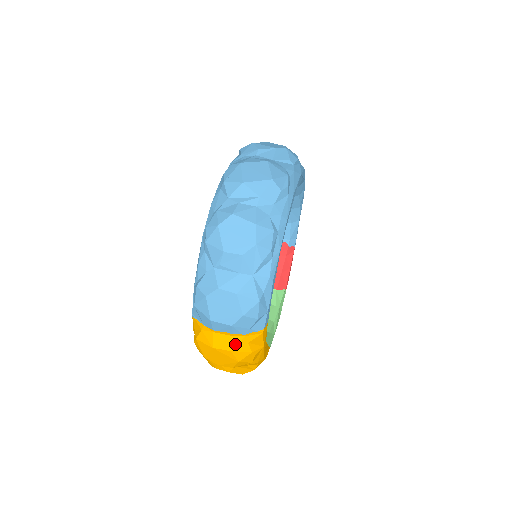
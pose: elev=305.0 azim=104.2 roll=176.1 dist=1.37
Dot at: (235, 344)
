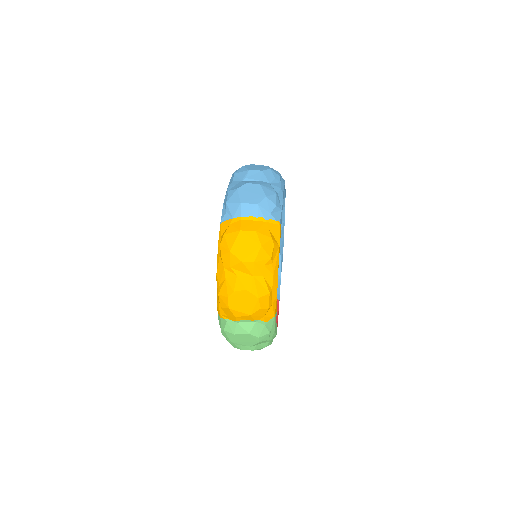
Dot at: (259, 226)
